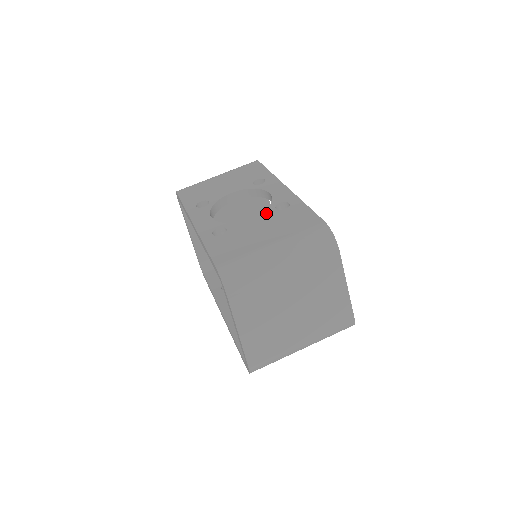
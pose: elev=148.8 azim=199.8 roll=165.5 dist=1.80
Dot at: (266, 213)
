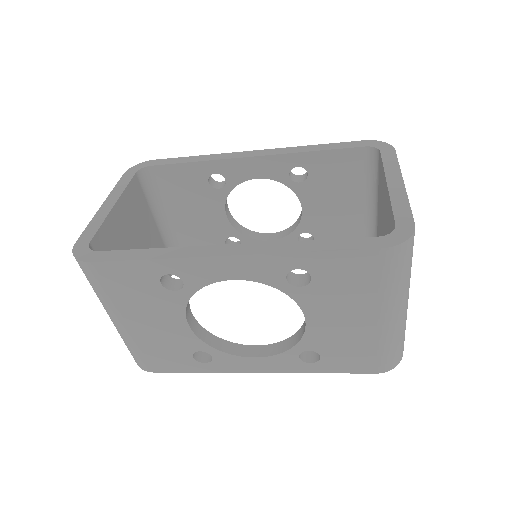
Dot at: occluded
